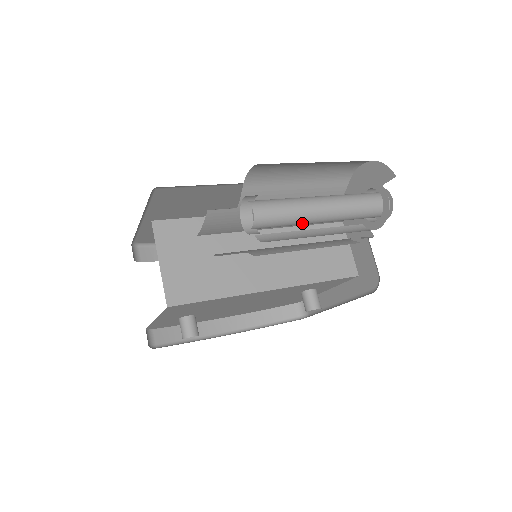
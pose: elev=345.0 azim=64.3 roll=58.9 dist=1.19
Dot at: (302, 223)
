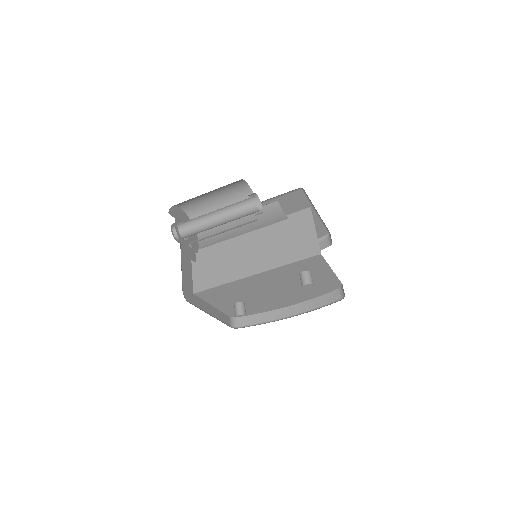
Dot at: (204, 229)
